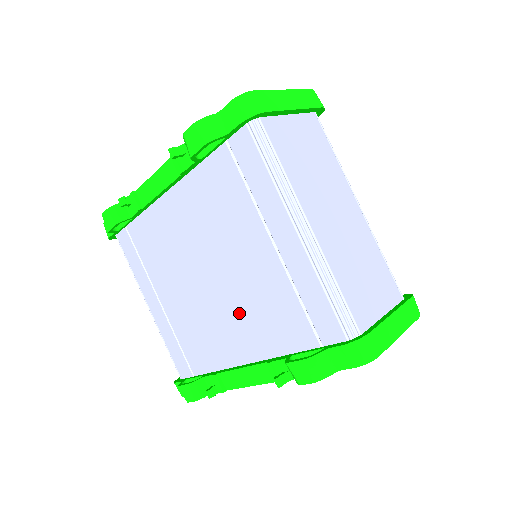
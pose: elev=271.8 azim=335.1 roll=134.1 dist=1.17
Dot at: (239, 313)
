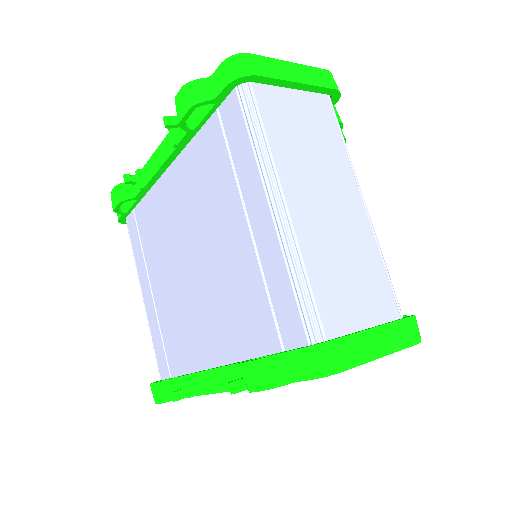
Dot at: (213, 306)
